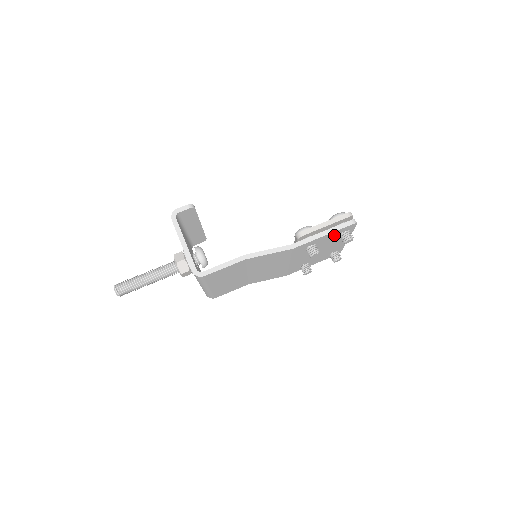
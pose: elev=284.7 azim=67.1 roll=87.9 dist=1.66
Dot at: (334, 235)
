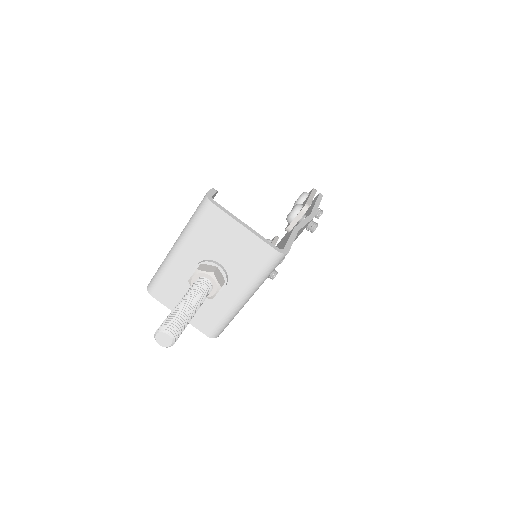
Dot at: occluded
